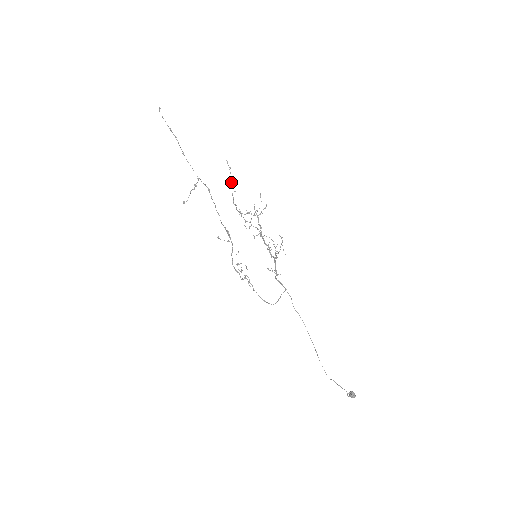
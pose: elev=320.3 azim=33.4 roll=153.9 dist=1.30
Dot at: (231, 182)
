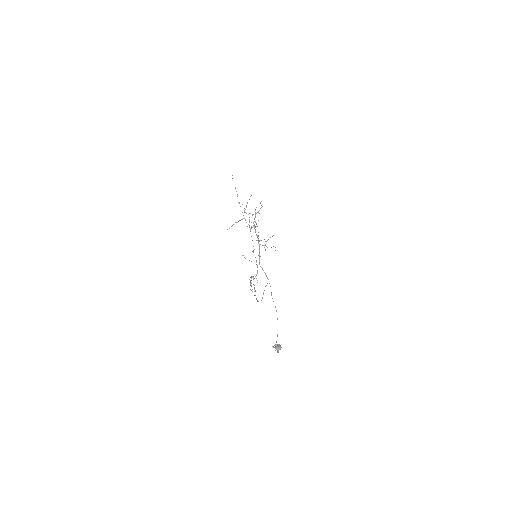
Dot at: occluded
